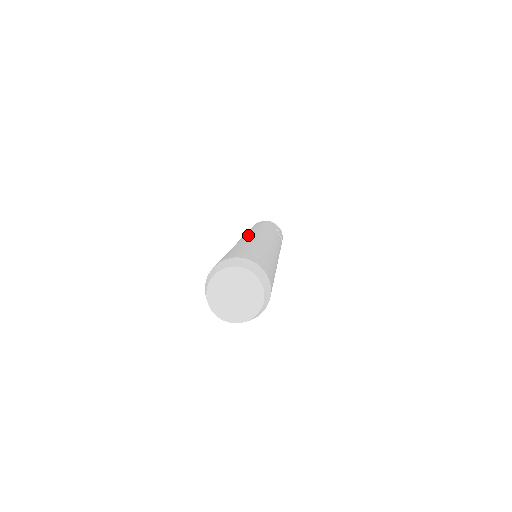
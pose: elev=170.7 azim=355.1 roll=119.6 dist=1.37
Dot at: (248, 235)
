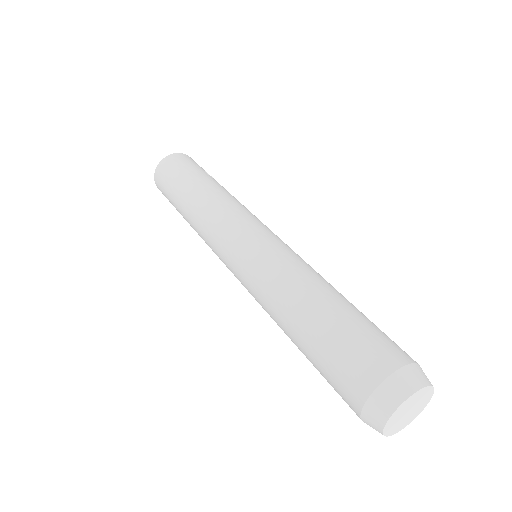
Dot at: (257, 242)
